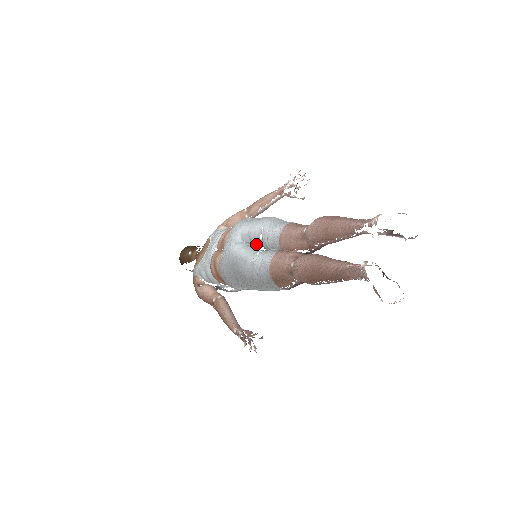
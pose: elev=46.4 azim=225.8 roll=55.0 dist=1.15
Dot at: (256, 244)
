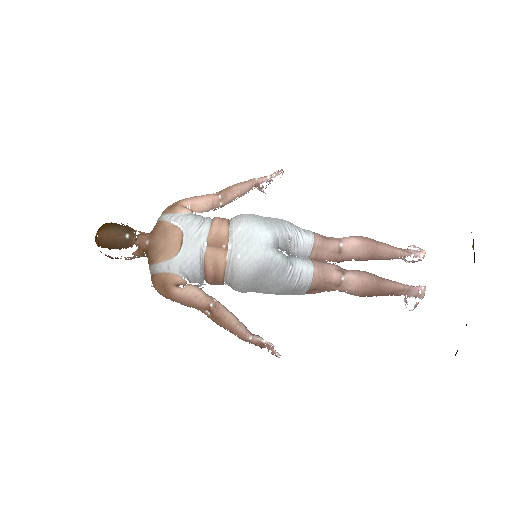
Dot at: (283, 250)
